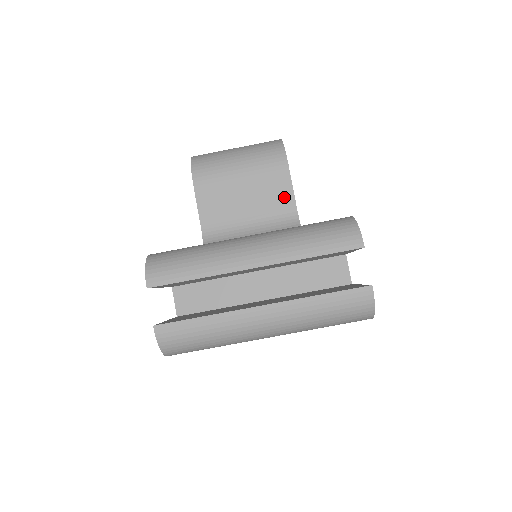
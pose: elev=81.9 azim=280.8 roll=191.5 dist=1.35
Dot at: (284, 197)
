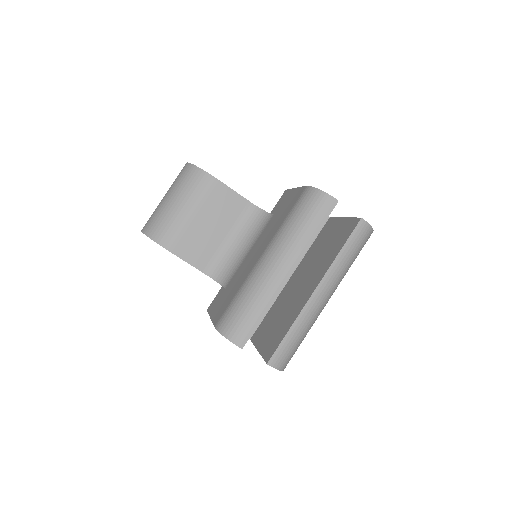
Dot at: (234, 202)
